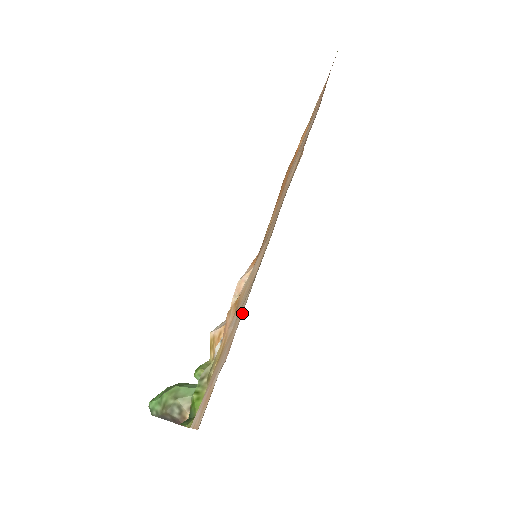
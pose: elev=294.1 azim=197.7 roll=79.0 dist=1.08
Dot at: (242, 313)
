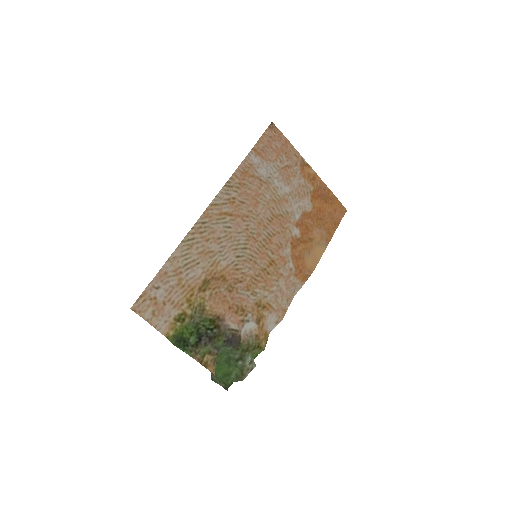
Dot at: (170, 257)
